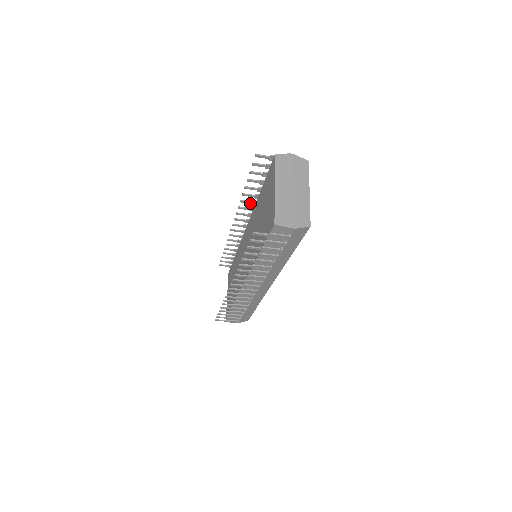
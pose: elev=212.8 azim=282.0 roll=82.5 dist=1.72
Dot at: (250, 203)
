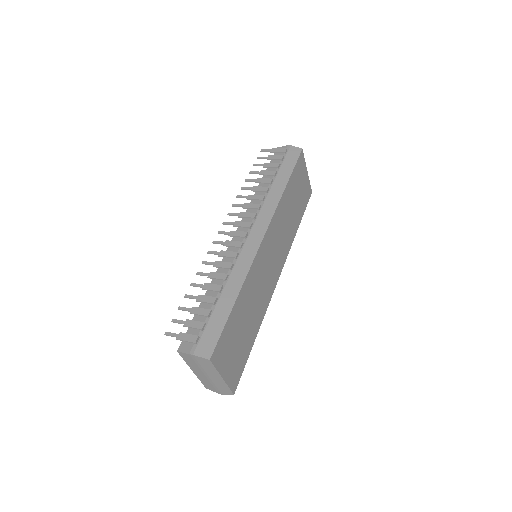
Dot at: (213, 263)
